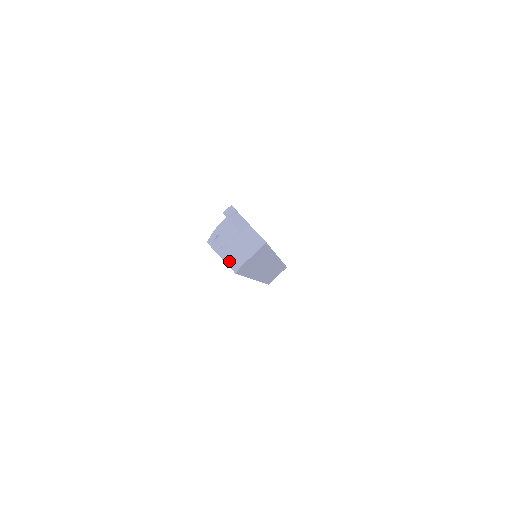
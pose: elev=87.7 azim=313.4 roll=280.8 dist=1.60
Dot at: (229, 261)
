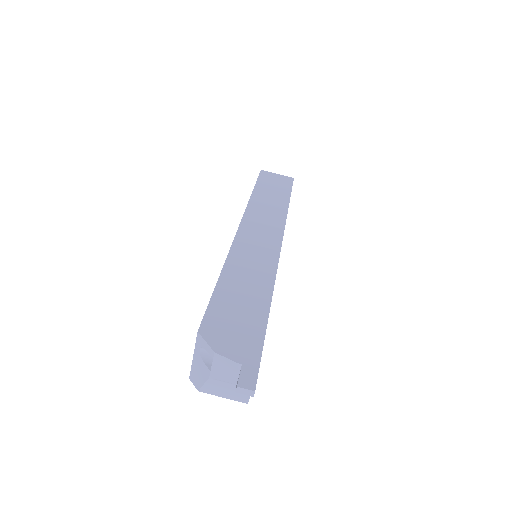
Dot at: (196, 371)
